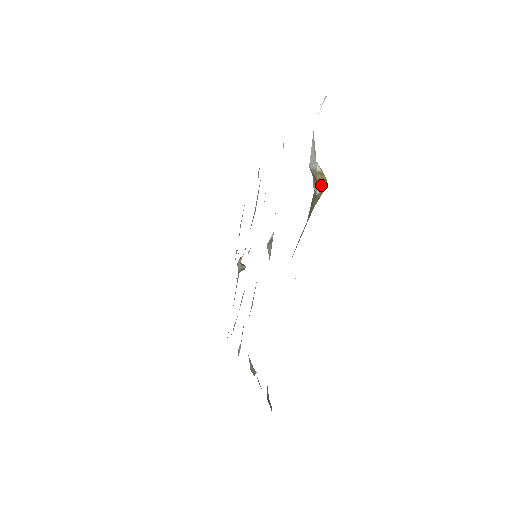
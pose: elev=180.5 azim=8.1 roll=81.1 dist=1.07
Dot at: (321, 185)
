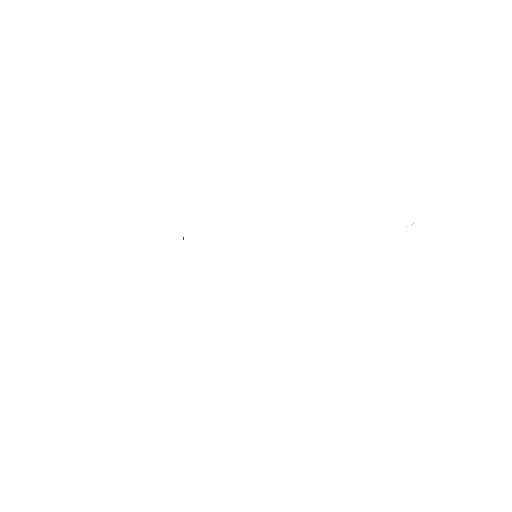
Dot at: occluded
